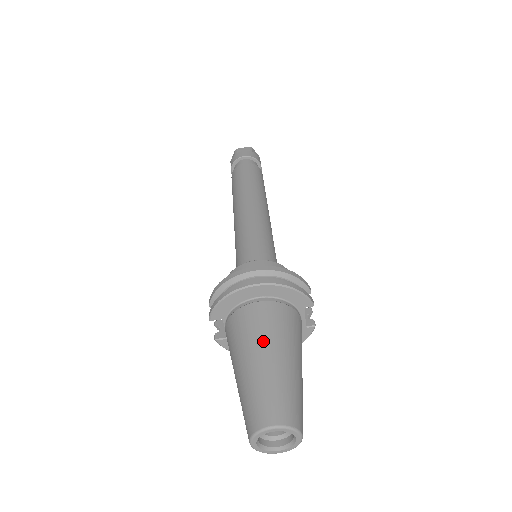
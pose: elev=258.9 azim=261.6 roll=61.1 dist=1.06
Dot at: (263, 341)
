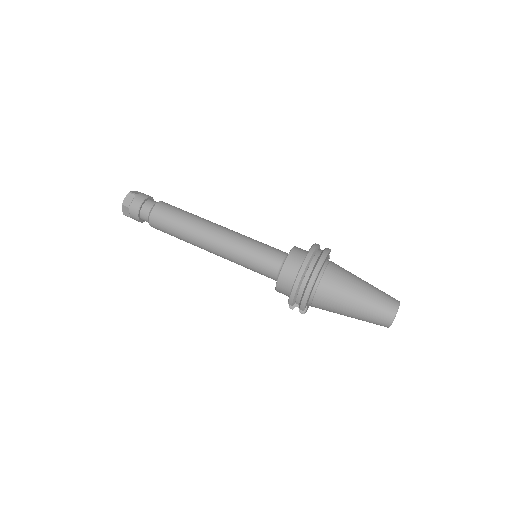
Dot at: (349, 290)
